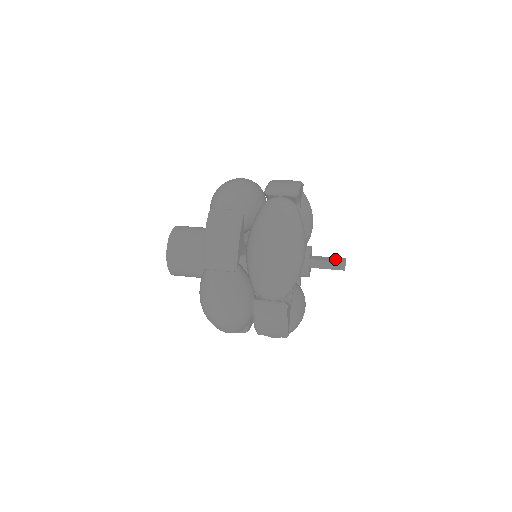
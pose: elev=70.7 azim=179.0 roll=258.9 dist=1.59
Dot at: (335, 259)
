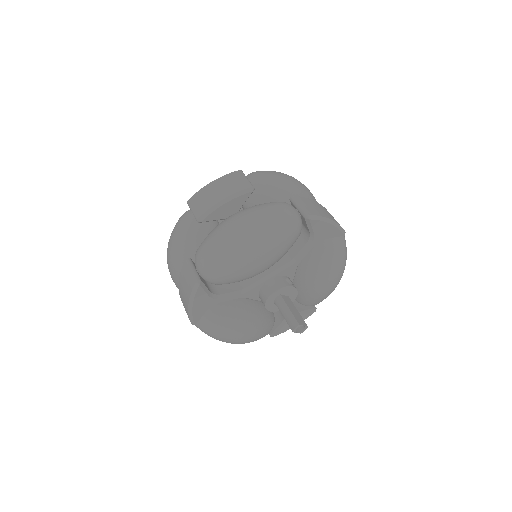
Dot at: (298, 316)
